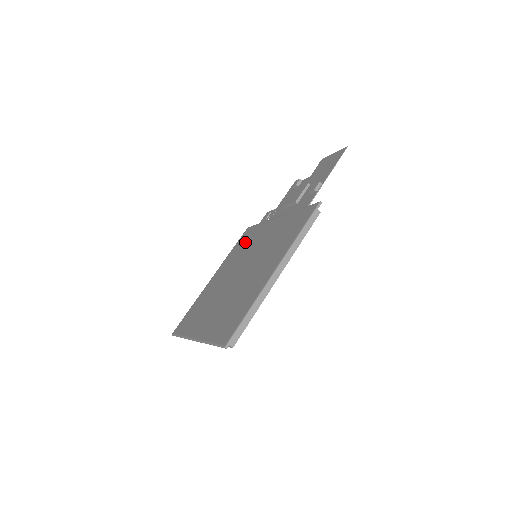
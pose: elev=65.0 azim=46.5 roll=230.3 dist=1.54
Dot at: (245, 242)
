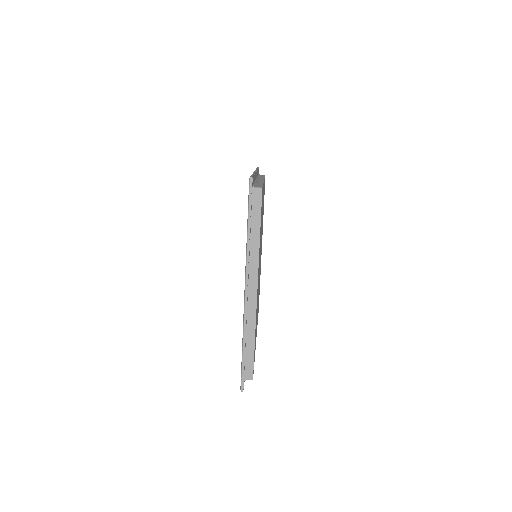
Dot at: occluded
